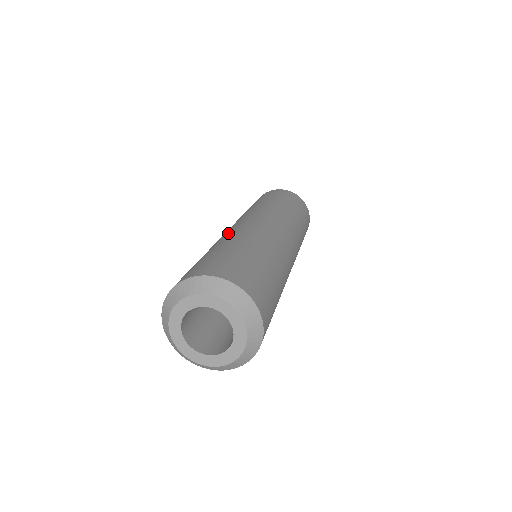
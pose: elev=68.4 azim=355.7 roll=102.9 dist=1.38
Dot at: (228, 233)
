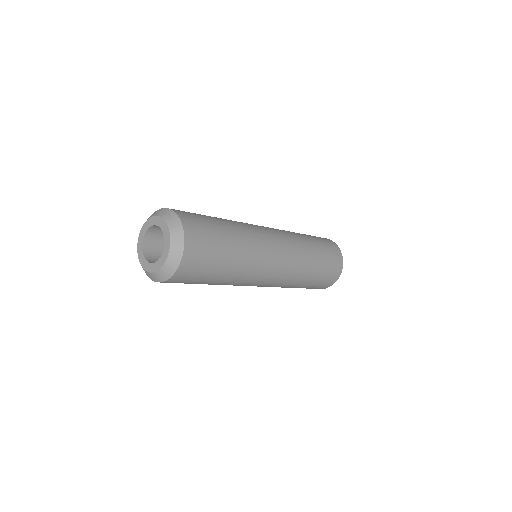
Dot at: occluded
